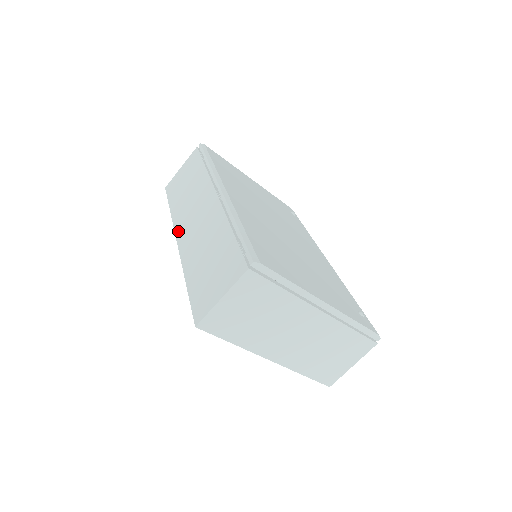
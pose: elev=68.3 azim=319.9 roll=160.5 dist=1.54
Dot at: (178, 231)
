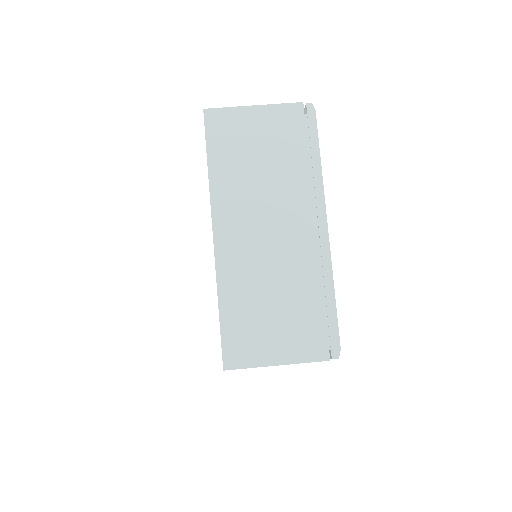
Dot at: occluded
